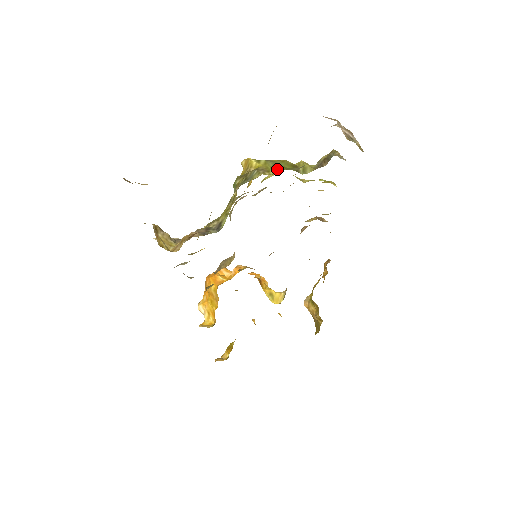
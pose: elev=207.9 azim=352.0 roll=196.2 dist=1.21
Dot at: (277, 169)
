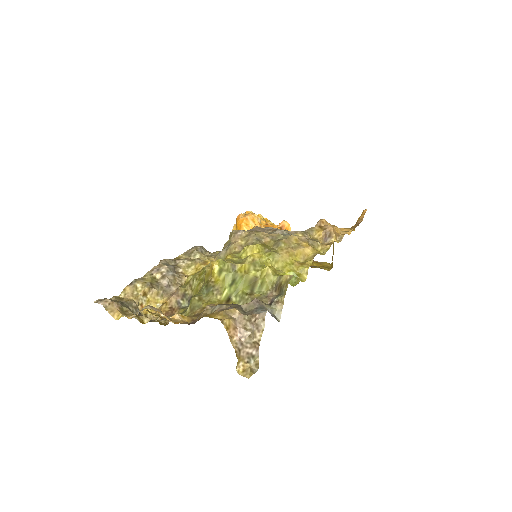
Dot at: (227, 296)
